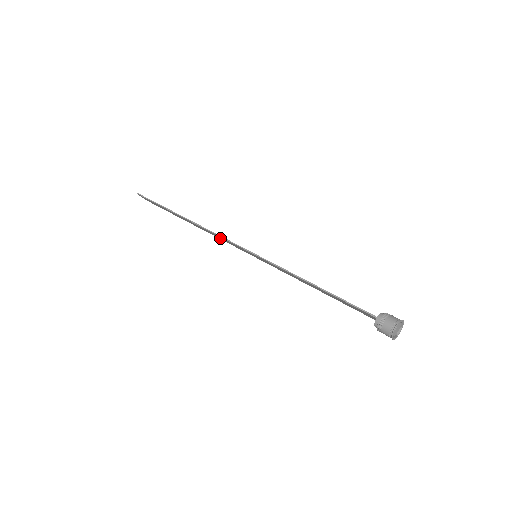
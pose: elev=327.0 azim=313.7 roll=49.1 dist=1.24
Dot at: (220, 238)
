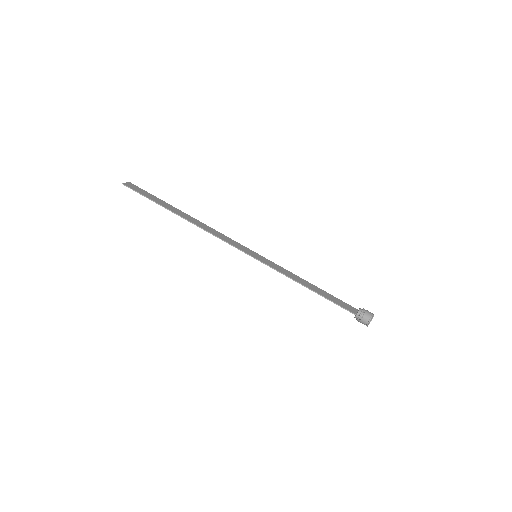
Dot at: (219, 235)
